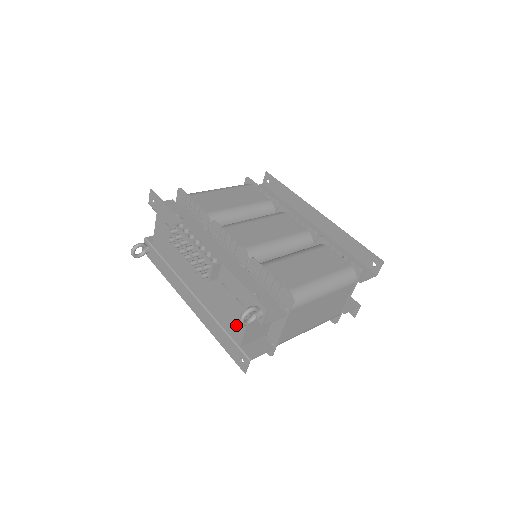
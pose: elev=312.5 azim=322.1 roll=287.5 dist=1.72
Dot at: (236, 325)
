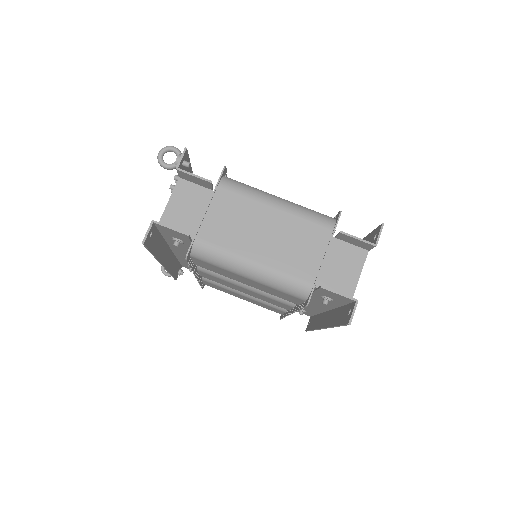
Dot at: occluded
